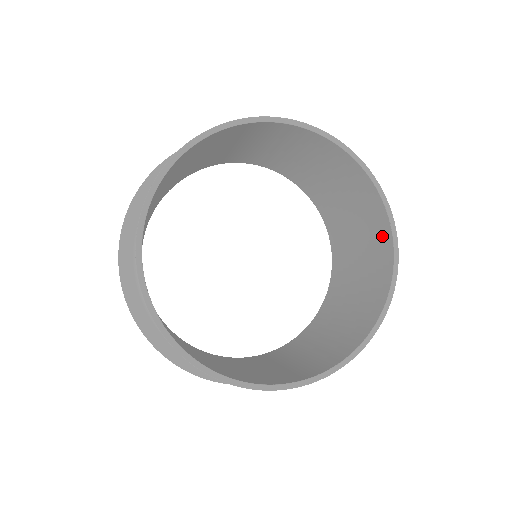
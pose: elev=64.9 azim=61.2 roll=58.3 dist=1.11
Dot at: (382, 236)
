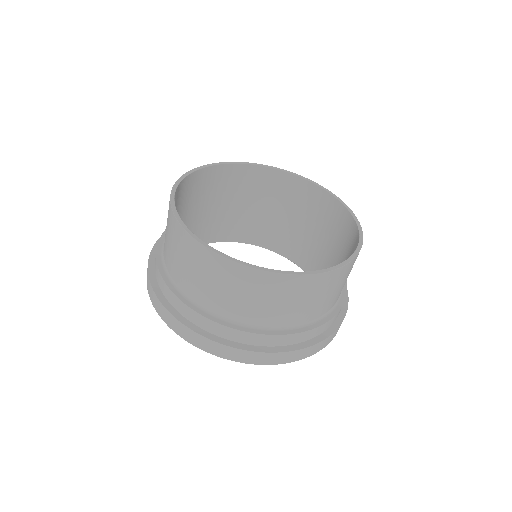
Dot at: (343, 220)
